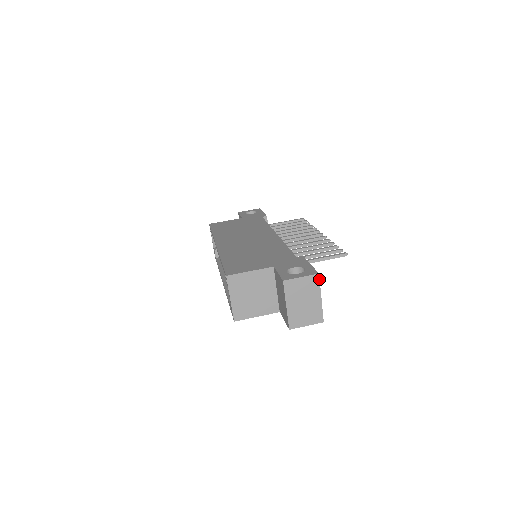
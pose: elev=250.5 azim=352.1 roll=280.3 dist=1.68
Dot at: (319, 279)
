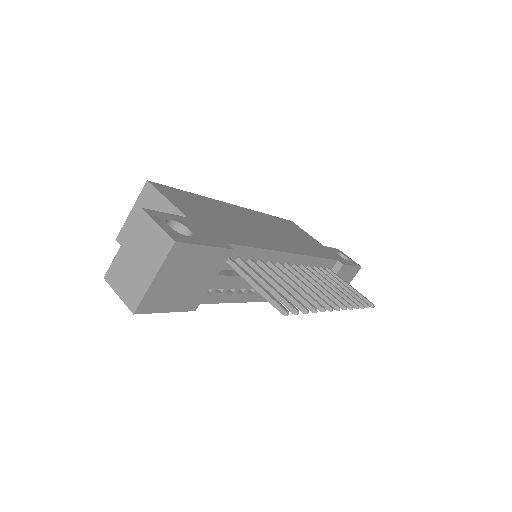
Dot at: (170, 249)
